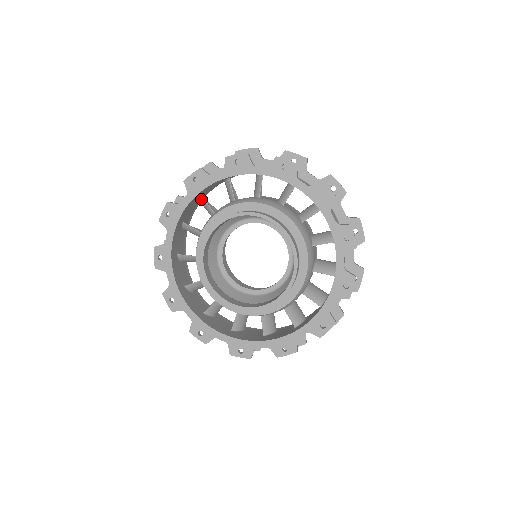
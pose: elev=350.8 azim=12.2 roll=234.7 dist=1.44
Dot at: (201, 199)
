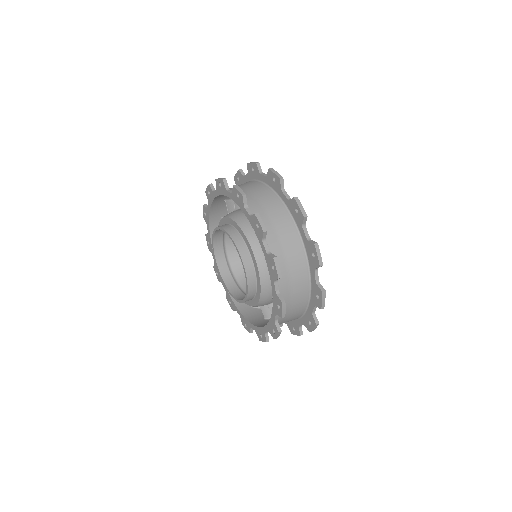
Dot at: (226, 203)
